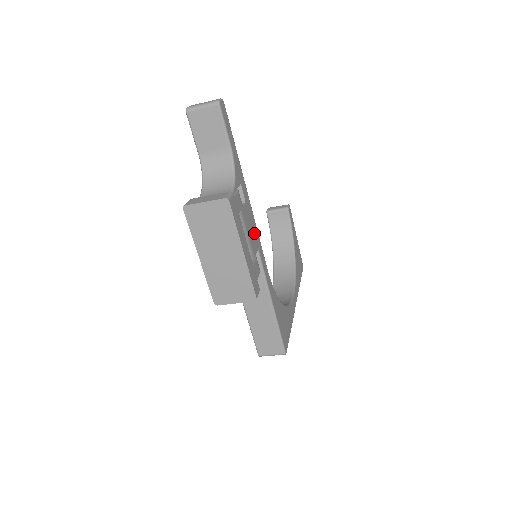
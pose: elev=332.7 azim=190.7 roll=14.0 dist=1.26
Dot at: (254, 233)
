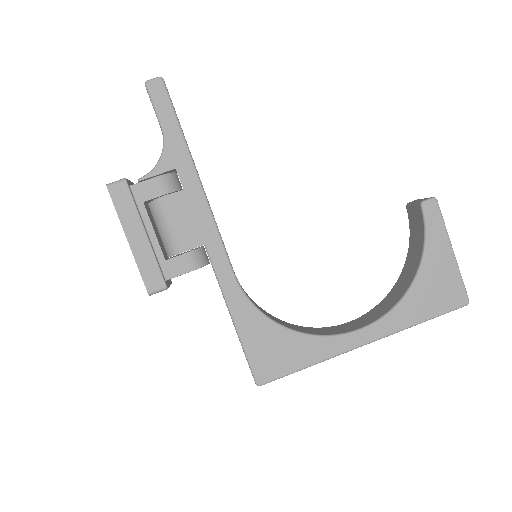
Dot at: (199, 226)
